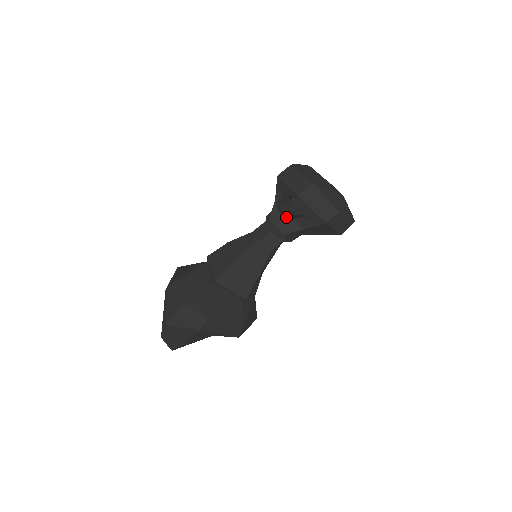
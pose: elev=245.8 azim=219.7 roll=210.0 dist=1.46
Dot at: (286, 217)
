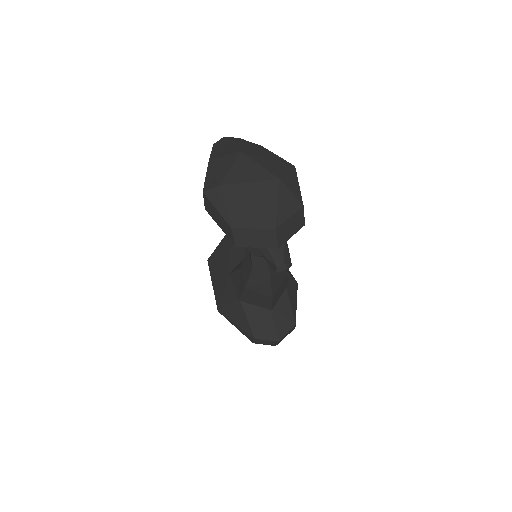
Dot at: occluded
